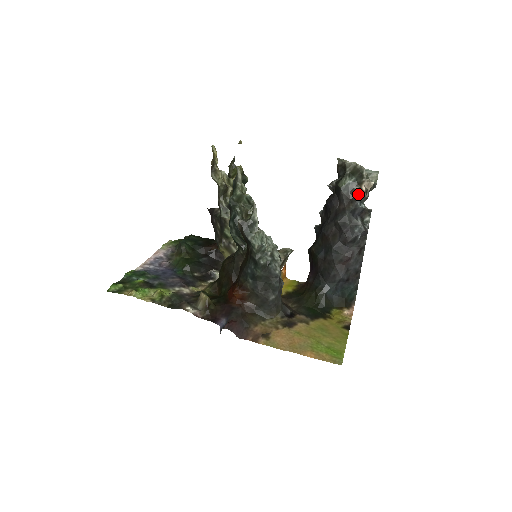
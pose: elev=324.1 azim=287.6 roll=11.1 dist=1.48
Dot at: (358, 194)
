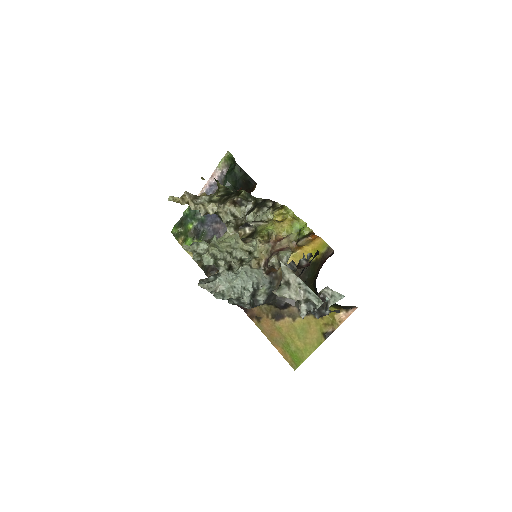
Dot at: occluded
